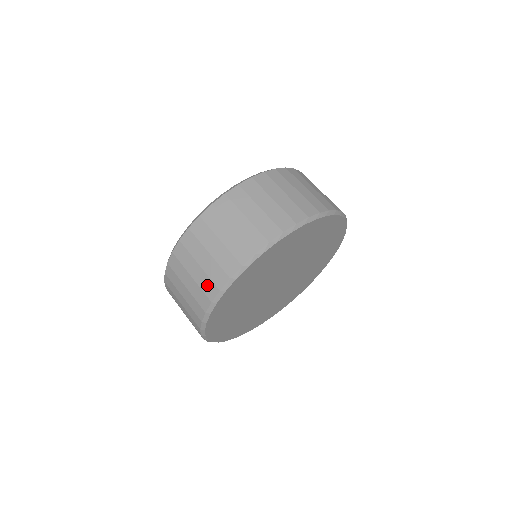
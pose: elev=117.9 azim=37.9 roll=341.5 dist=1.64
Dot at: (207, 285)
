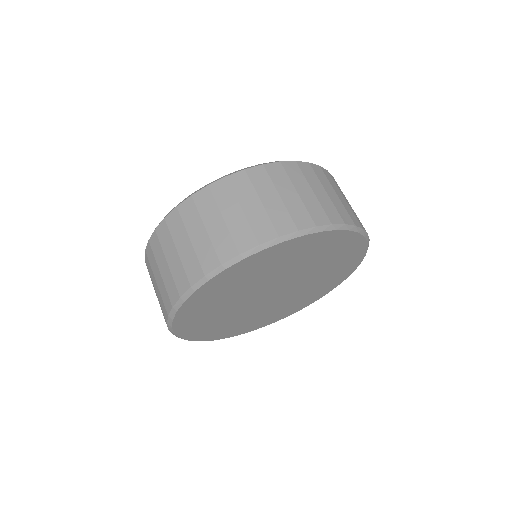
Dot at: (243, 234)
